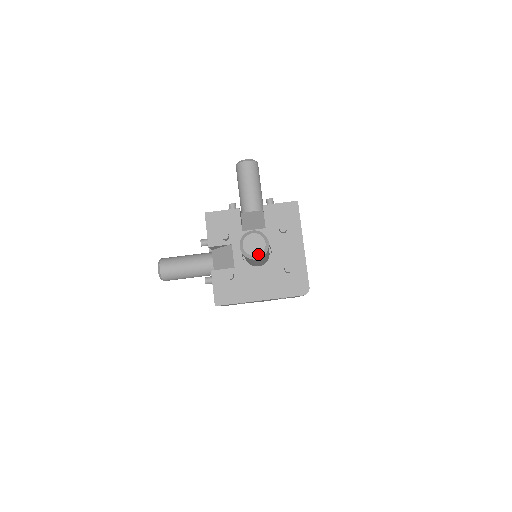
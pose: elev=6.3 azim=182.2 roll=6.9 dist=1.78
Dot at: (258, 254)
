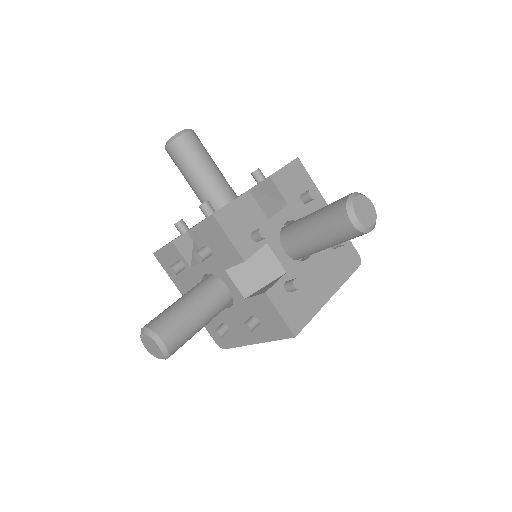
Dot at: (148, 351)
